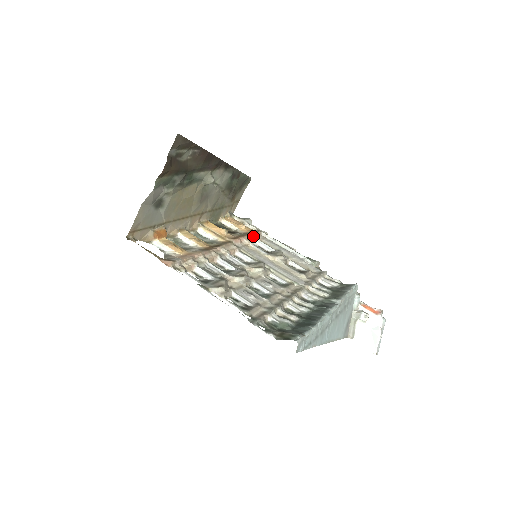
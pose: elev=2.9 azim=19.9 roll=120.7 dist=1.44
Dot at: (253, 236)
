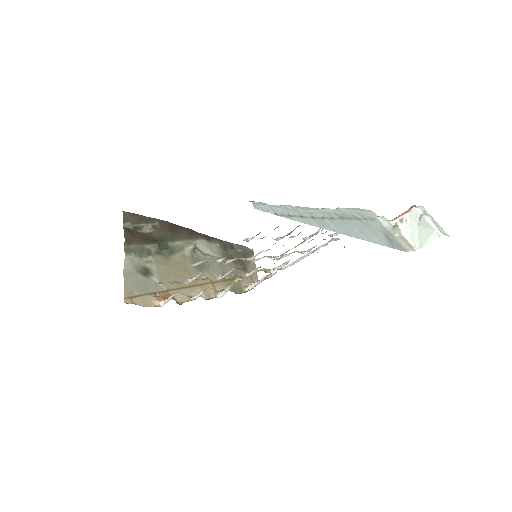
Dot at: (269, 269)
